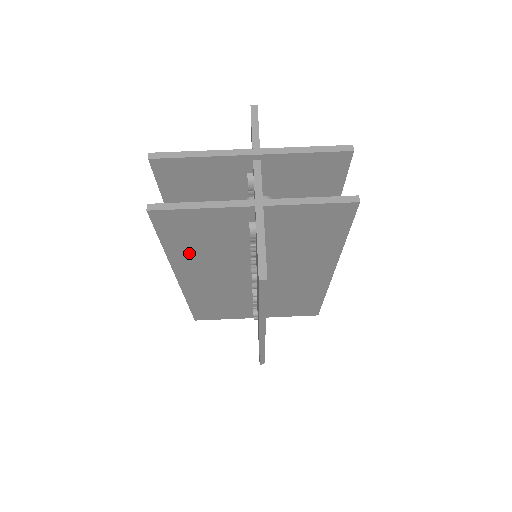
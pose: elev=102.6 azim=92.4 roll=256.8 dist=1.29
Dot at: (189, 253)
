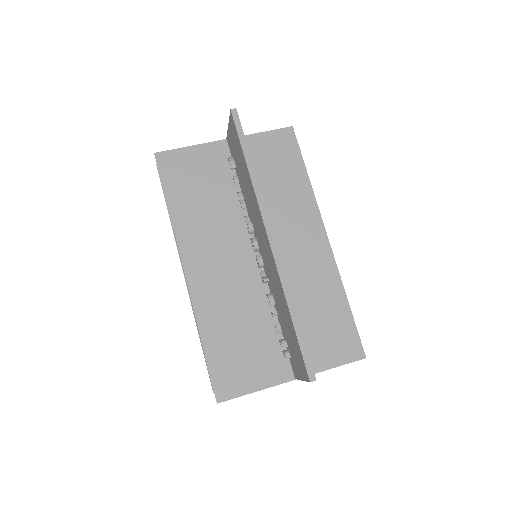
Dot at: (190, 213)
